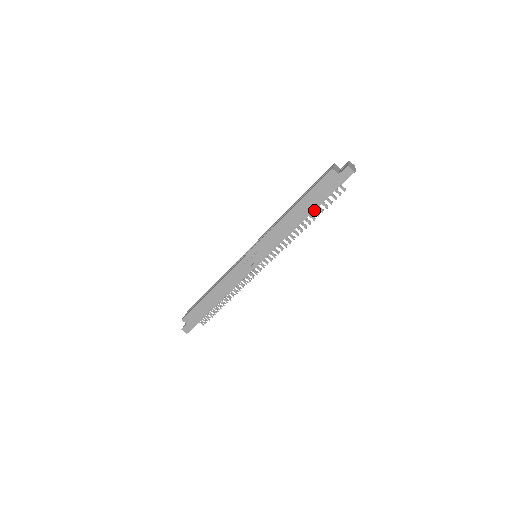
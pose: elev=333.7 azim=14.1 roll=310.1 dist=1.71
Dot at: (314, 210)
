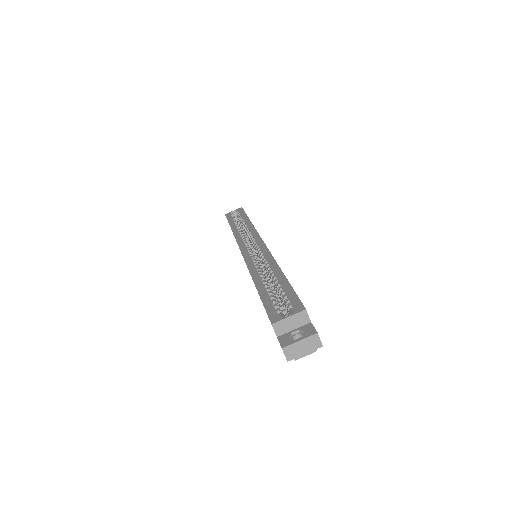
Dot at: occluded
